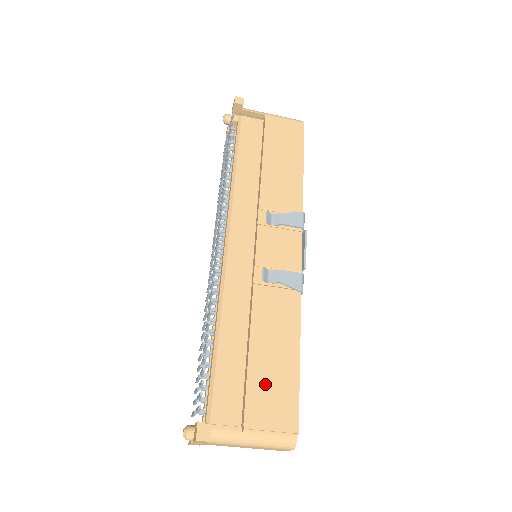
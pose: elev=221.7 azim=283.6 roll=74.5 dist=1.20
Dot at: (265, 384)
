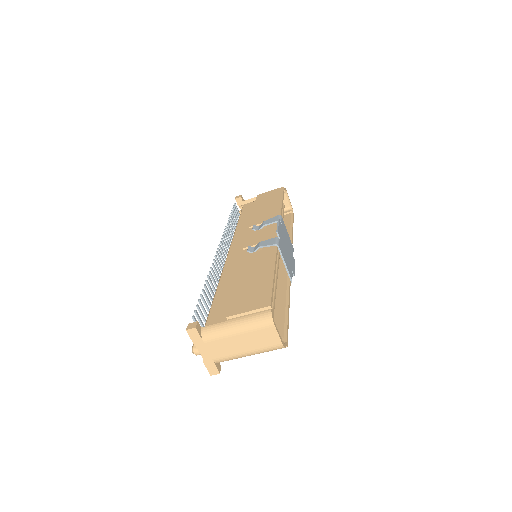
Dot at: (245, 293)
